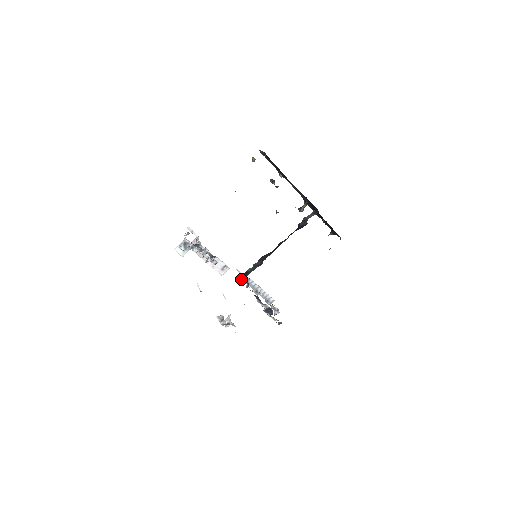
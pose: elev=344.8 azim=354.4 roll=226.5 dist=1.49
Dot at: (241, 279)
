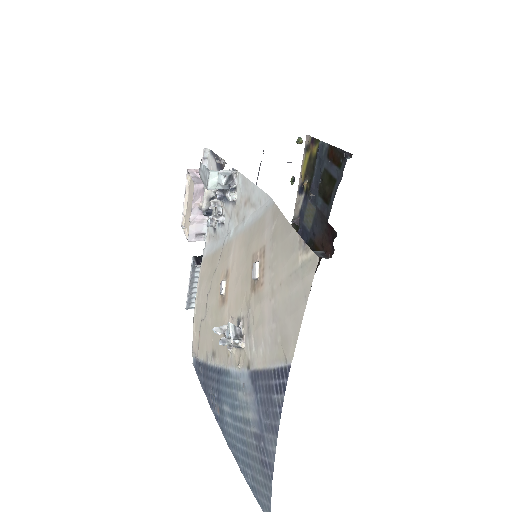
Dot at: (196, 261)
